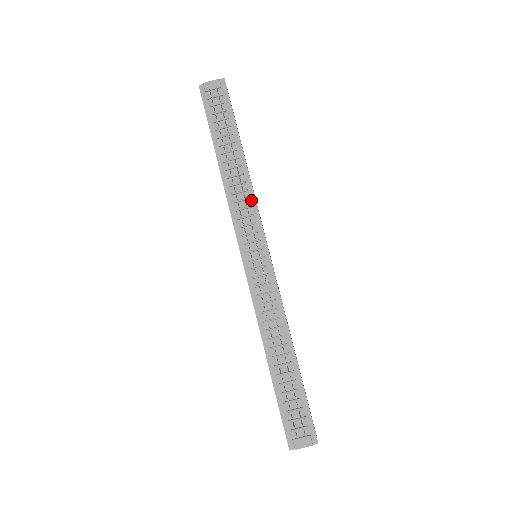
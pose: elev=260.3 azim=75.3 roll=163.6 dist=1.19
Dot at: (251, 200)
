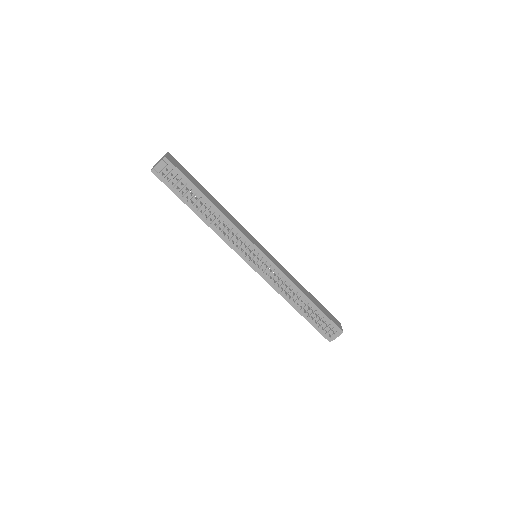
Dot at: (234, 229)
